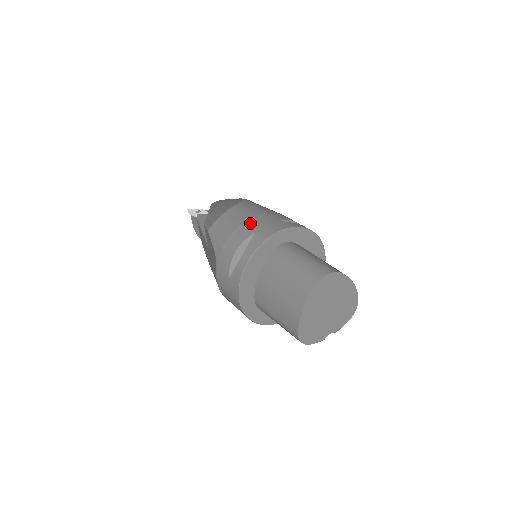
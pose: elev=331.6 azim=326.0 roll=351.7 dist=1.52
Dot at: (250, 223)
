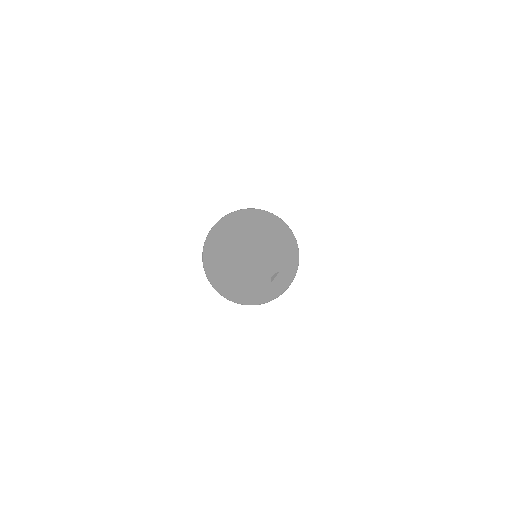
Dot at: occluded
